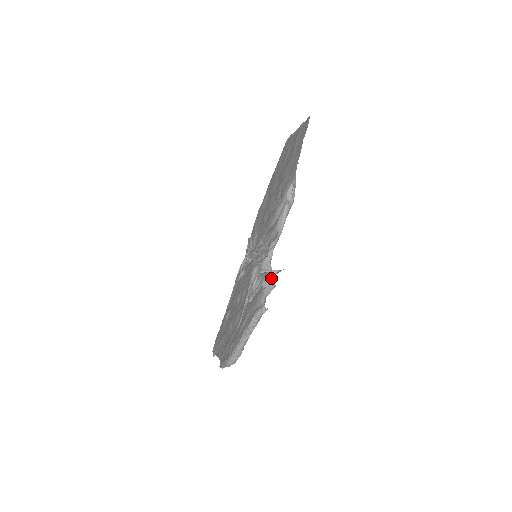
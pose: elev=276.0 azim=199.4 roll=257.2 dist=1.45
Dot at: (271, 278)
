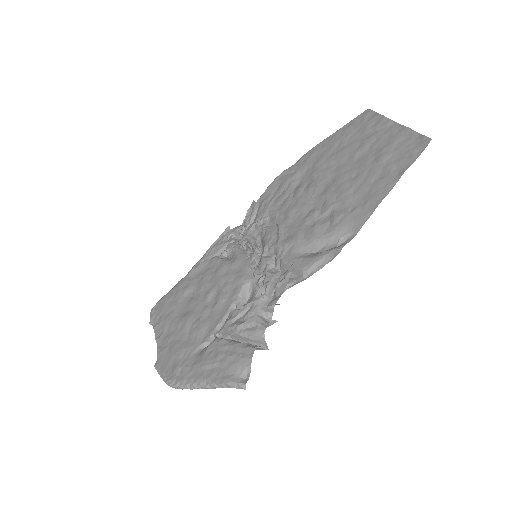
Dot at: occluded
